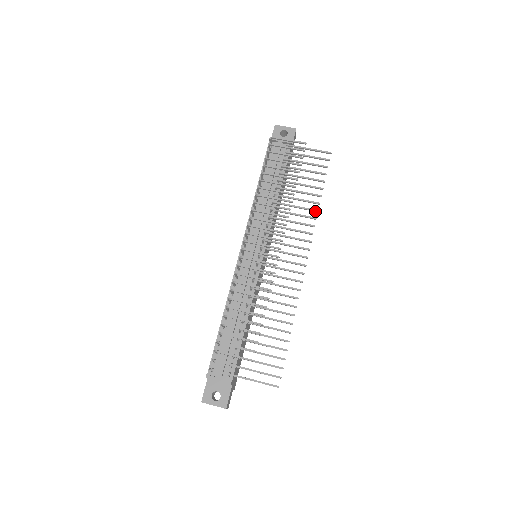
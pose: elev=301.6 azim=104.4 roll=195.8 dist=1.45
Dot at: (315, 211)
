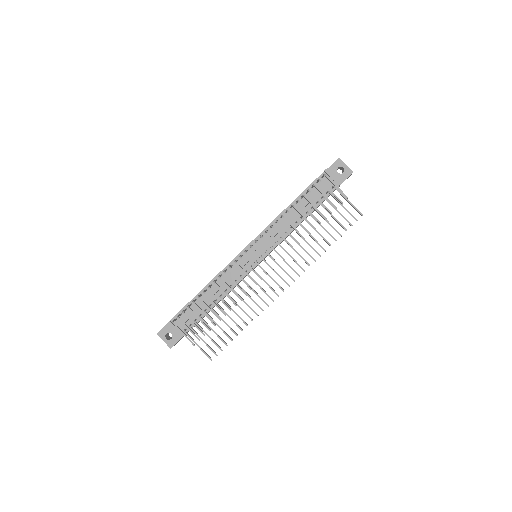
Dot at: (318, 254)
